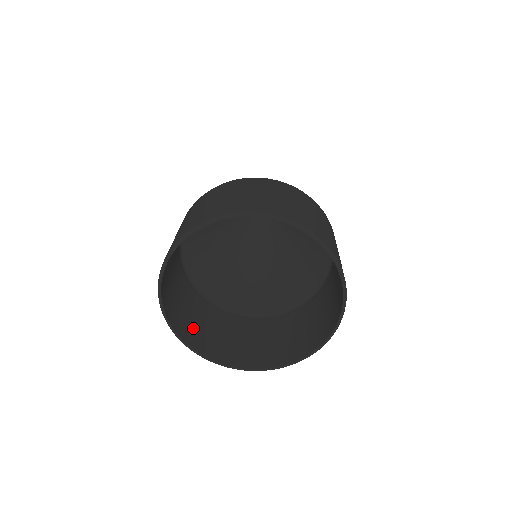
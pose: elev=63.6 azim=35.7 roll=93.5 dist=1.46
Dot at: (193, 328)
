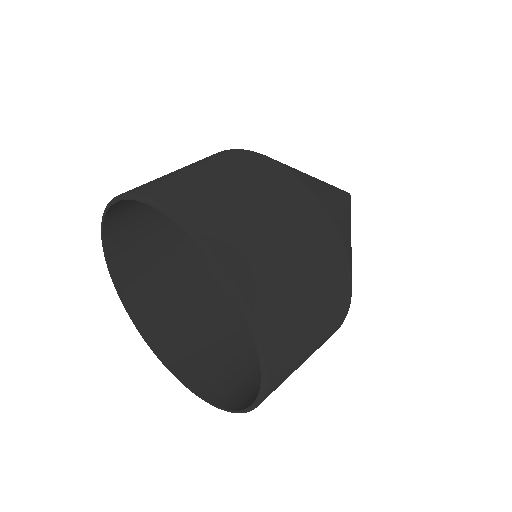
Dot at: (138, 256)
